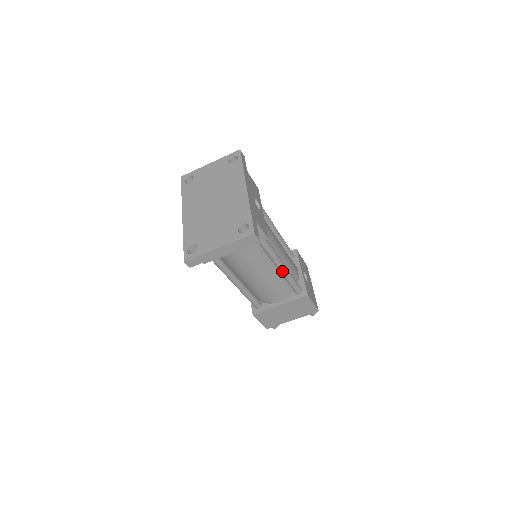
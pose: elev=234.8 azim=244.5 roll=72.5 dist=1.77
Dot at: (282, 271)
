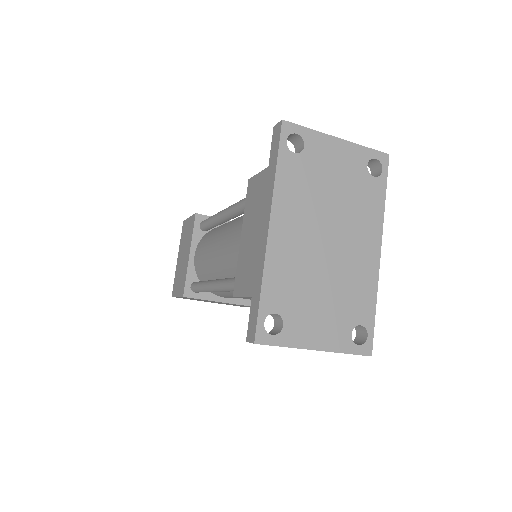
Dot at: occluded
